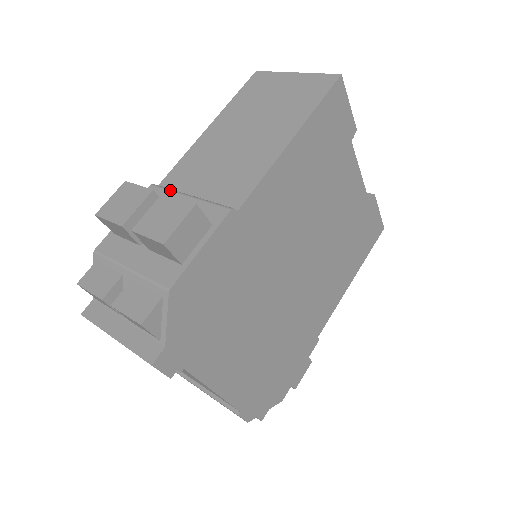
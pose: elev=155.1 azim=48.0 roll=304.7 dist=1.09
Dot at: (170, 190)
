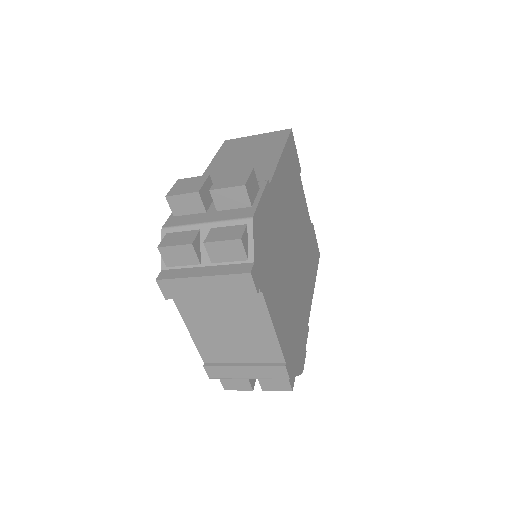
Dot at: occluded
